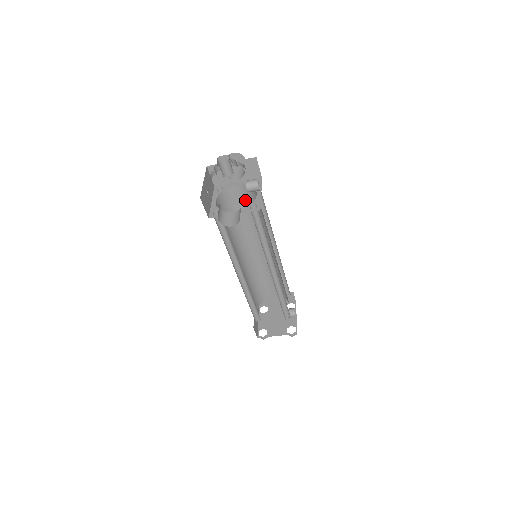
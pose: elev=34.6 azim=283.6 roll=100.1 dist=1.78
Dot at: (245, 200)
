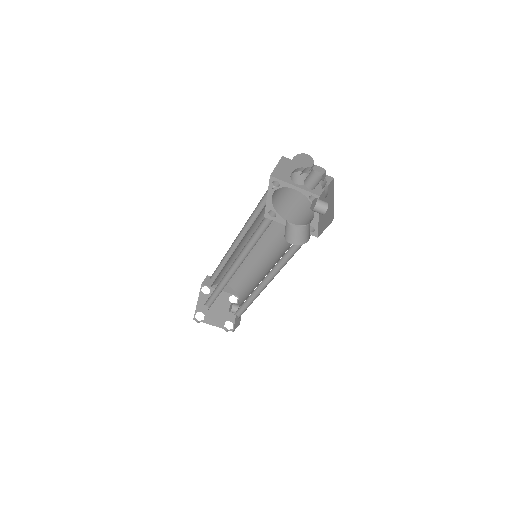
Dot at: (287, 204)
